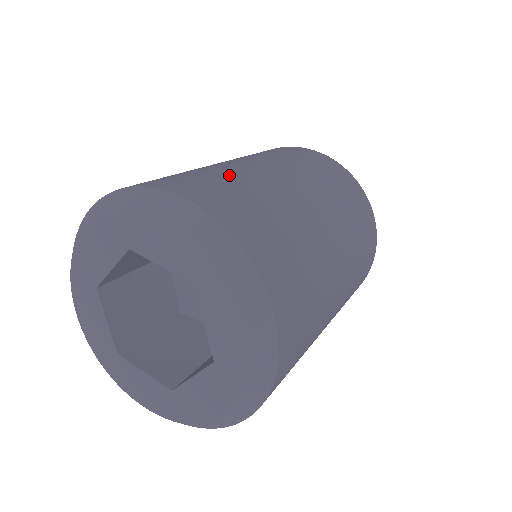
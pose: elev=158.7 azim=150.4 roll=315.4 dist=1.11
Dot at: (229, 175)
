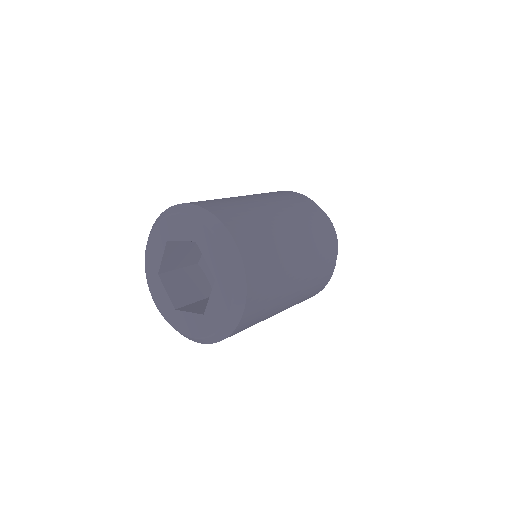
Dot at: (265, 228)
